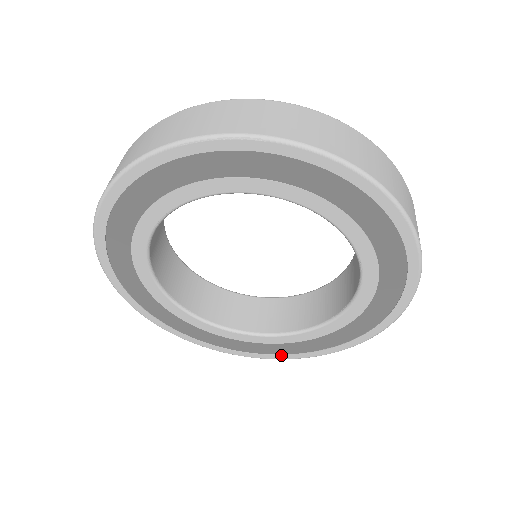
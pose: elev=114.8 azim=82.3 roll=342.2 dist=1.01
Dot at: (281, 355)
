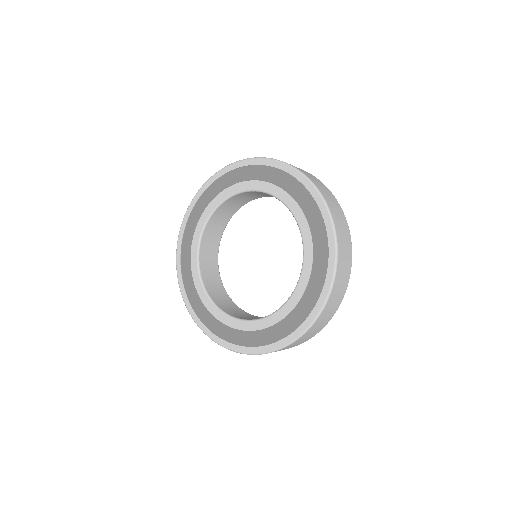
Dot at: (234, 345)
